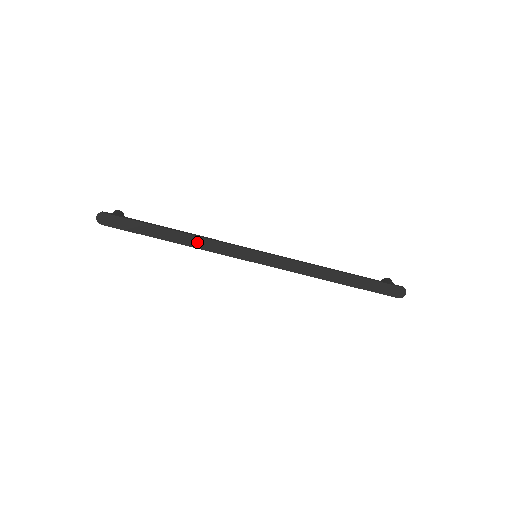
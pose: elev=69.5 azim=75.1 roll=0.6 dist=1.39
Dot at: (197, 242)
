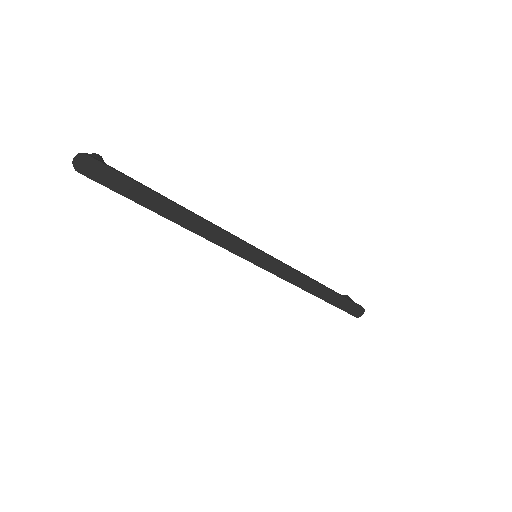
Dot at: (201, 227)
